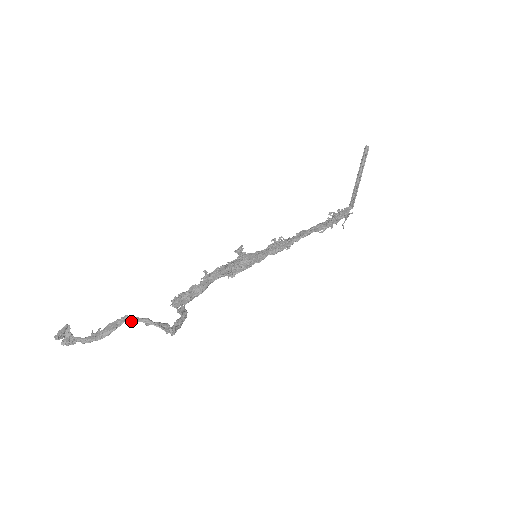
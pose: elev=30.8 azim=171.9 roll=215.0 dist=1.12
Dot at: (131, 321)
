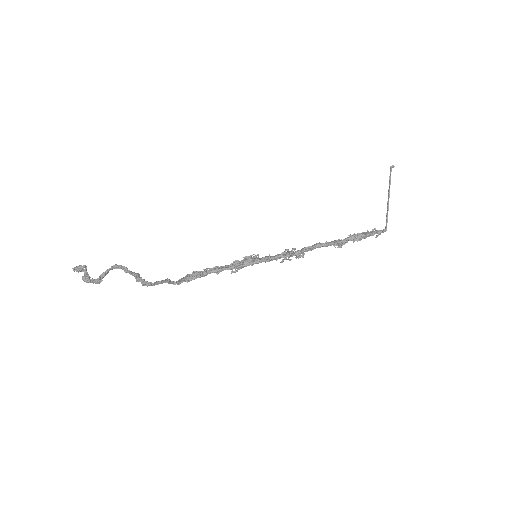
Dot at: (117, 268)
